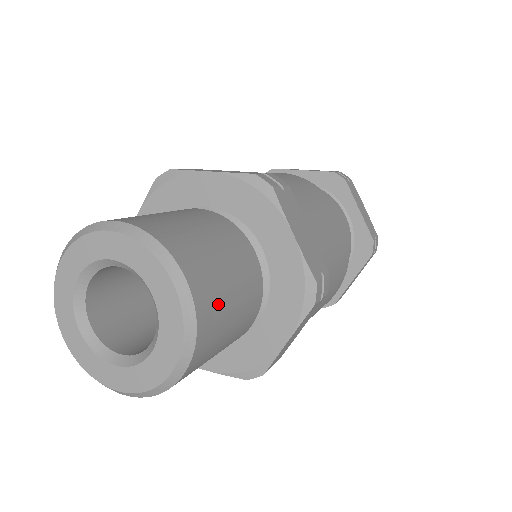
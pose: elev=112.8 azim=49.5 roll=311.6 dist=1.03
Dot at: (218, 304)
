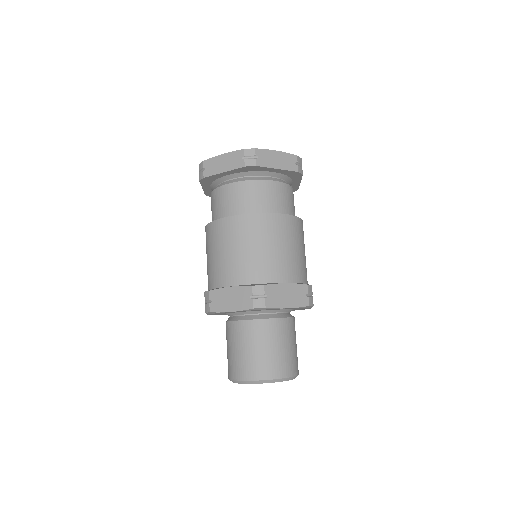
Dot at: (291, 360)
